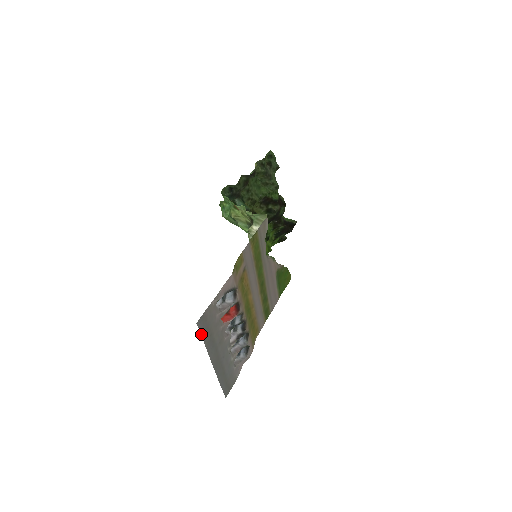
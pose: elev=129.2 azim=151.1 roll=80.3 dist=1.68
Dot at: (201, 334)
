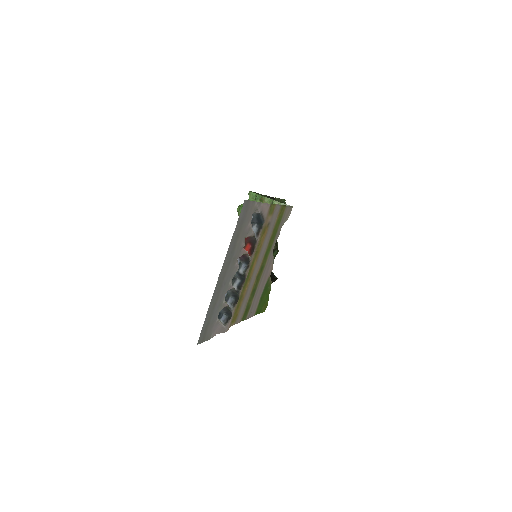
Dot at: (238, 219)
